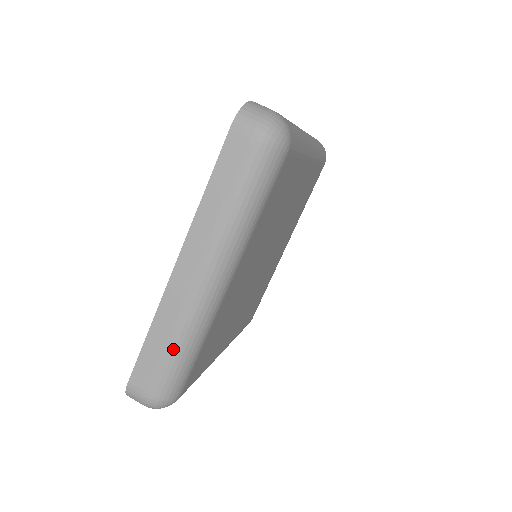
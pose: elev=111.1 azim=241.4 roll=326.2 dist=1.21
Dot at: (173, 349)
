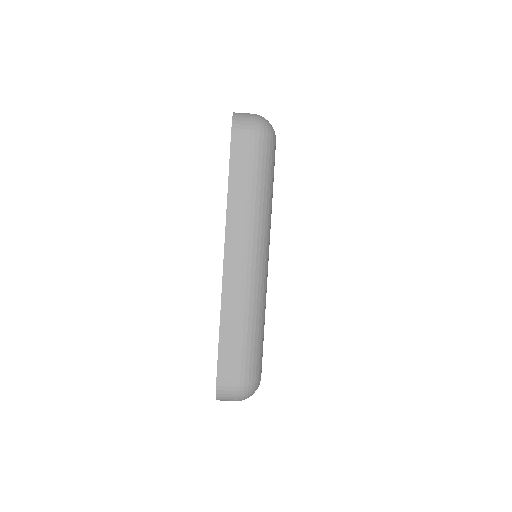
Dot at: occluded
